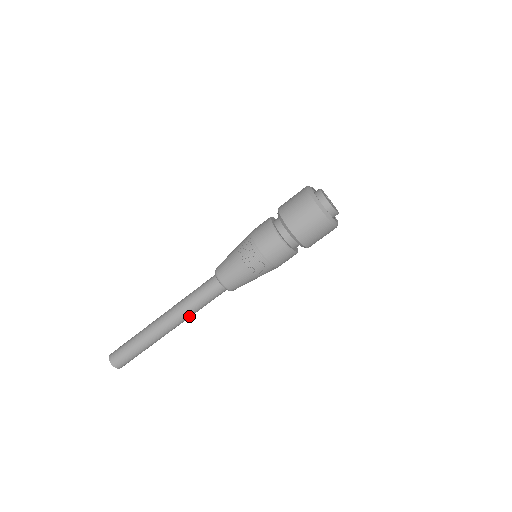
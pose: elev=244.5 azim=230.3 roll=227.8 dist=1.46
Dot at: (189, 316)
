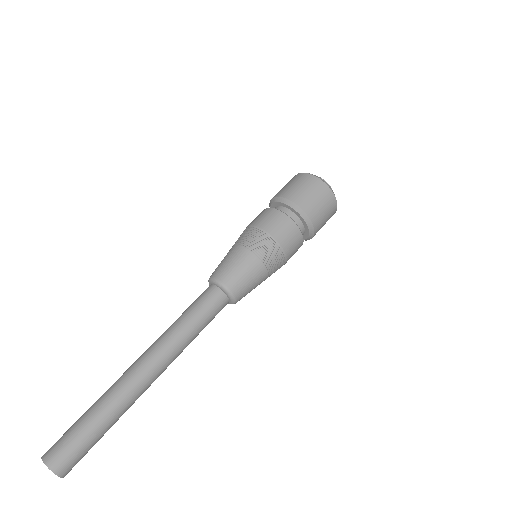
Dot at: (175, 344)
